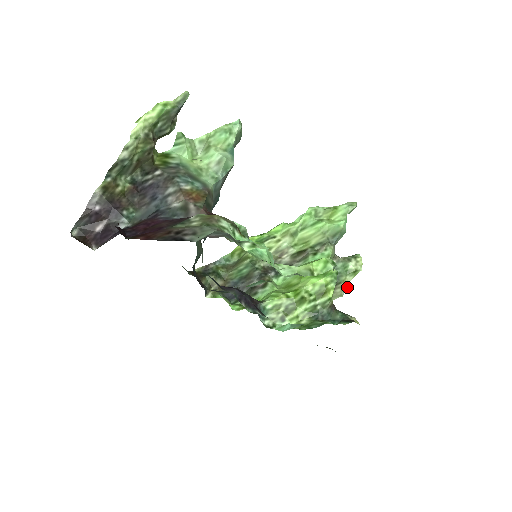
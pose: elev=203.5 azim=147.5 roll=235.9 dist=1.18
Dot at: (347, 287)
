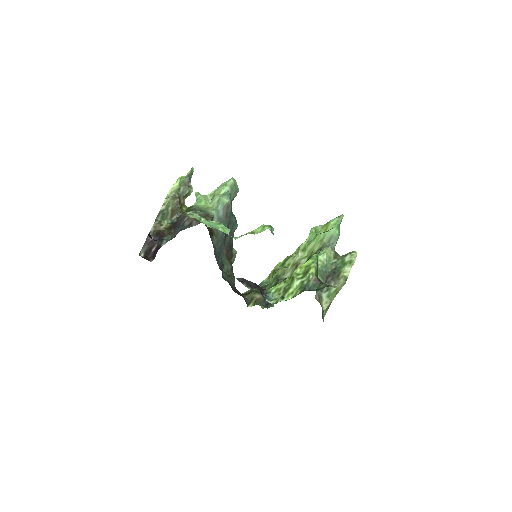
Dot at: occluded
